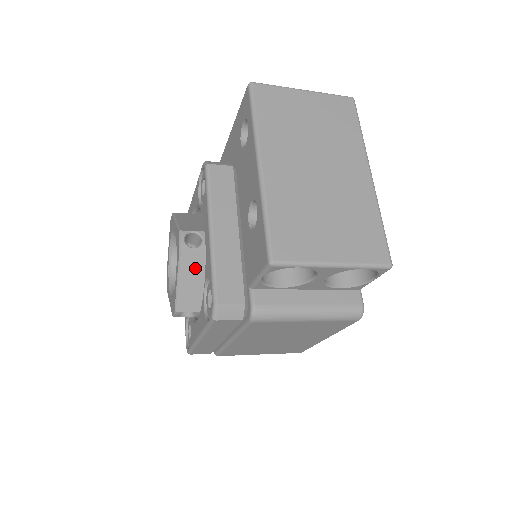
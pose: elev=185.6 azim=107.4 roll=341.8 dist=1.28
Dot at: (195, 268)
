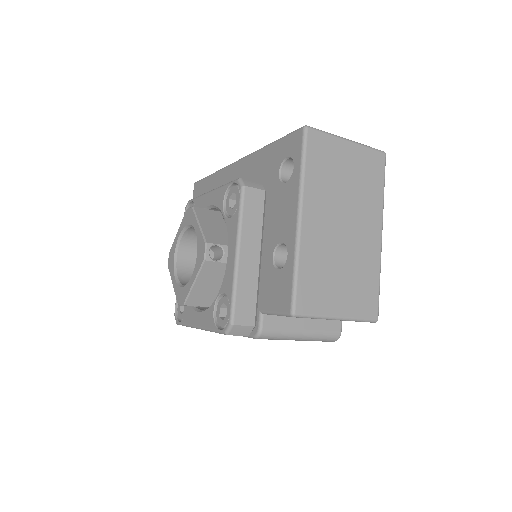
Dot at: (211, 276)
